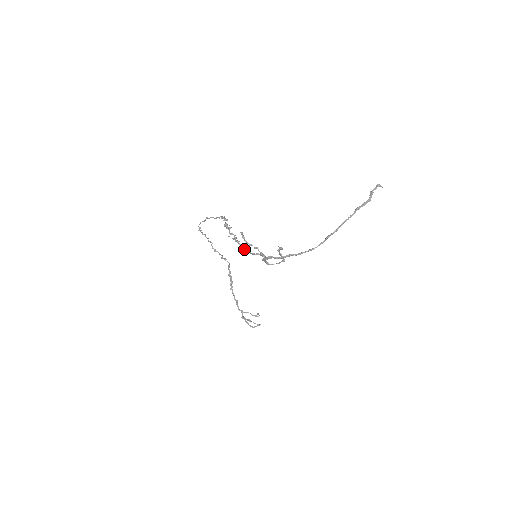
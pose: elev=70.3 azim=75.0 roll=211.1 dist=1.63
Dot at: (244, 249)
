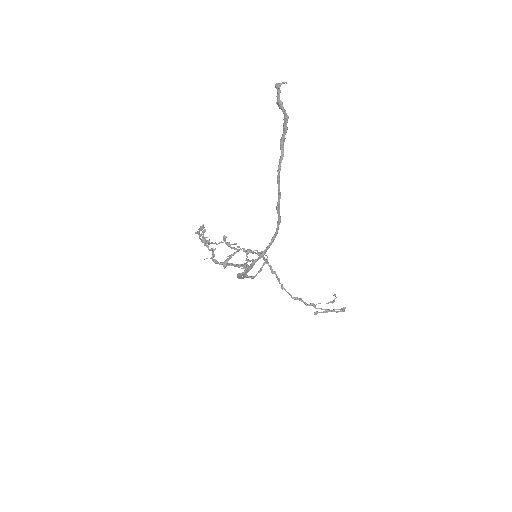
Dot at: occluded
